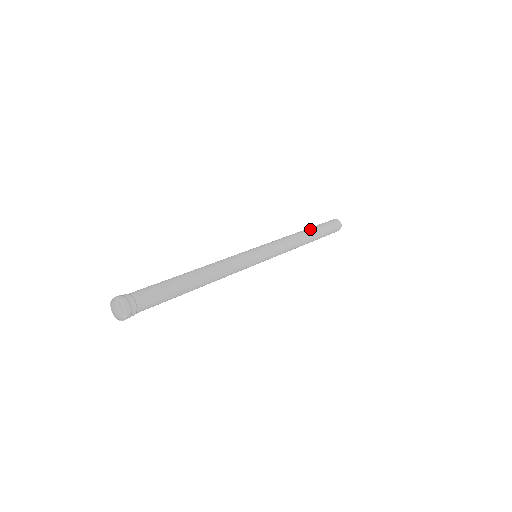
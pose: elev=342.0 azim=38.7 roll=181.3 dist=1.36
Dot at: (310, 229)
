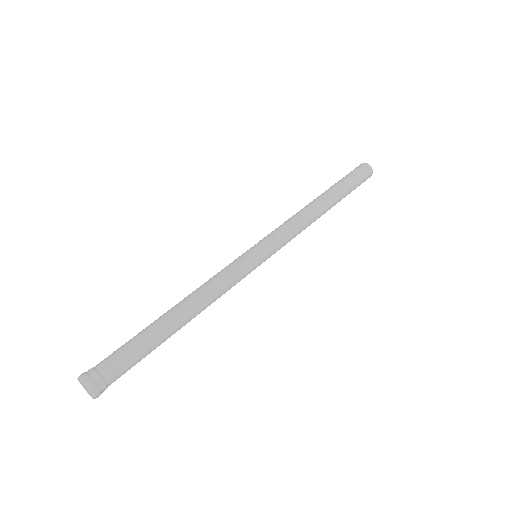
Dot at: (333, 199)
